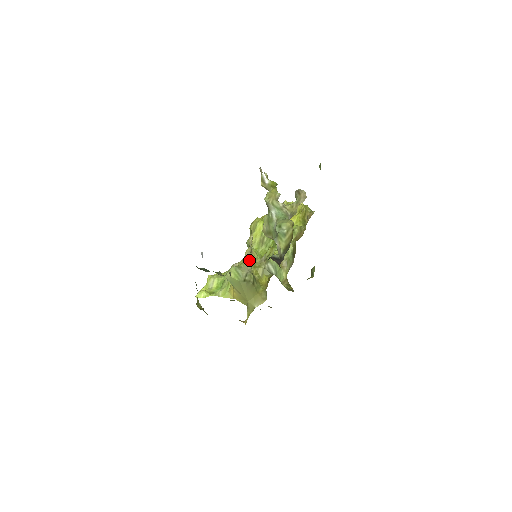
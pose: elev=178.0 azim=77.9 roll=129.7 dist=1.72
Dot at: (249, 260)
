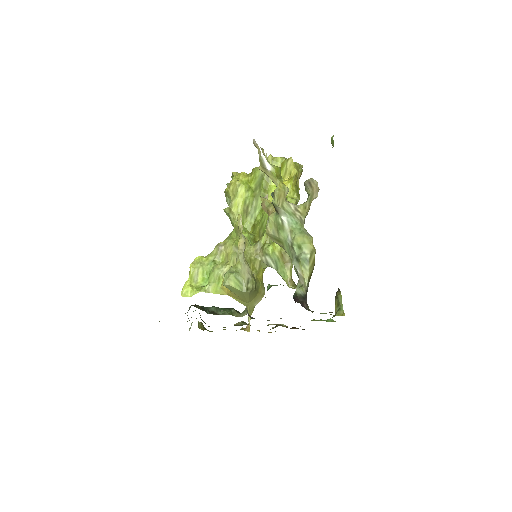
Dot at: occluded
